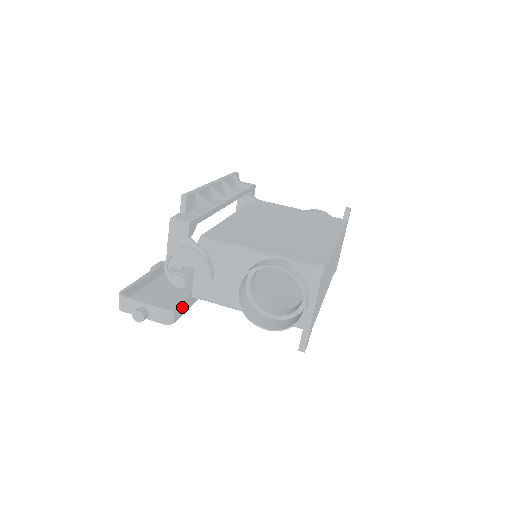
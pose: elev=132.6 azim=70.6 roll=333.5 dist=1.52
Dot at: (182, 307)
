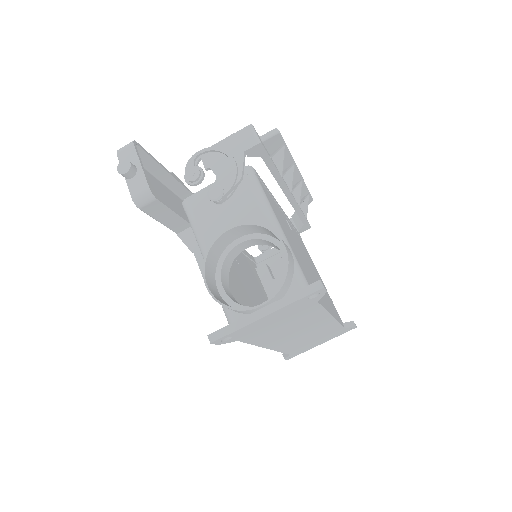
Dot at: (160, 210)
